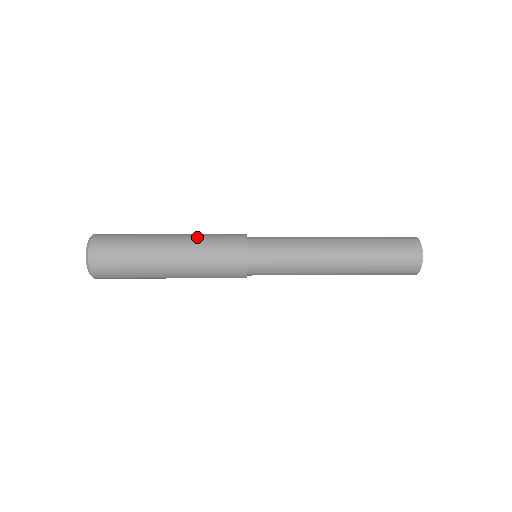
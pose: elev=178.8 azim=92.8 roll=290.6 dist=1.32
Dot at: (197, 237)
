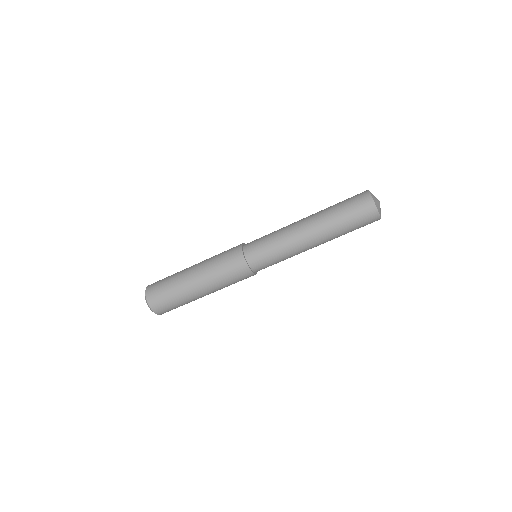
Dot at: occluded
